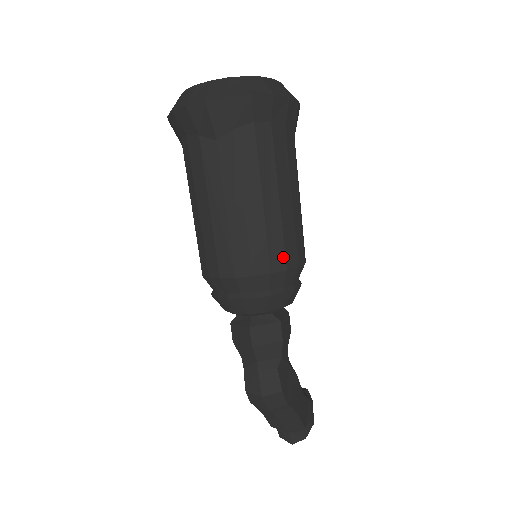
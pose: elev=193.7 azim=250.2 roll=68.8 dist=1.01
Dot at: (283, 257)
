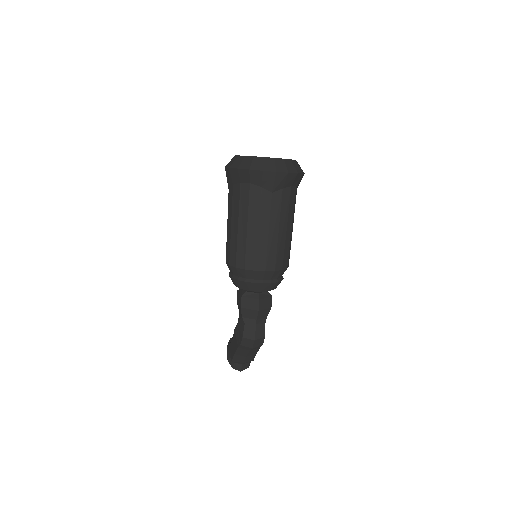
Dot at: (287, 261)
